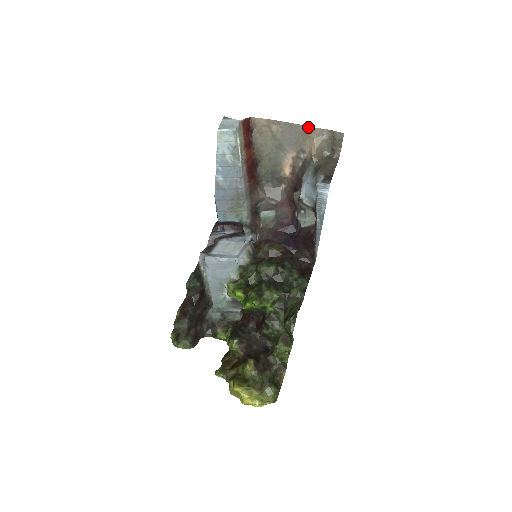
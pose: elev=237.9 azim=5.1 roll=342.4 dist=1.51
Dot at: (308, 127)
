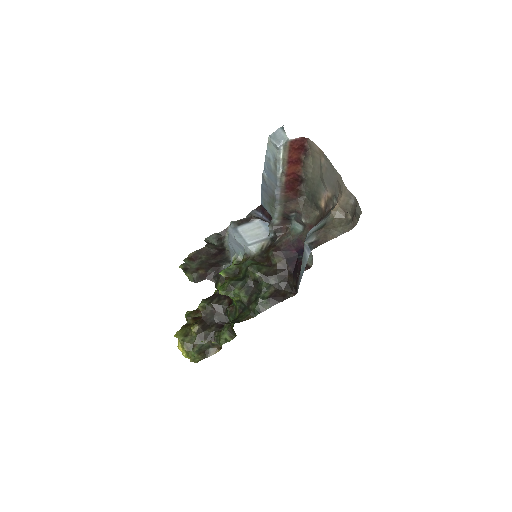
Dot at: occluded
